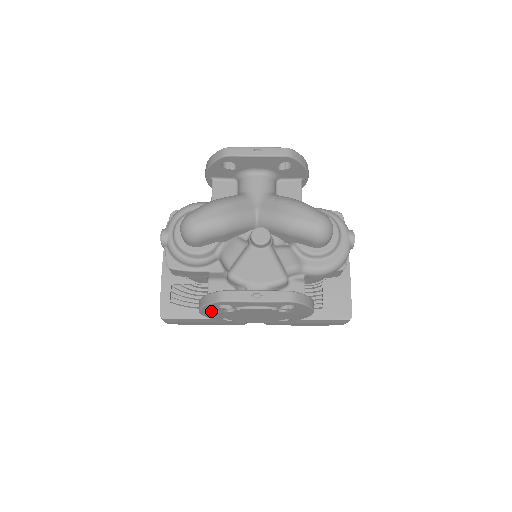
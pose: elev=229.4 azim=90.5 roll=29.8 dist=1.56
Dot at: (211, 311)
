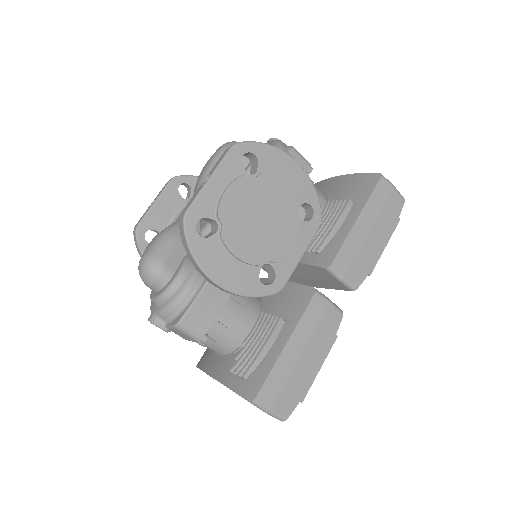
Dot at: (217, 263)
